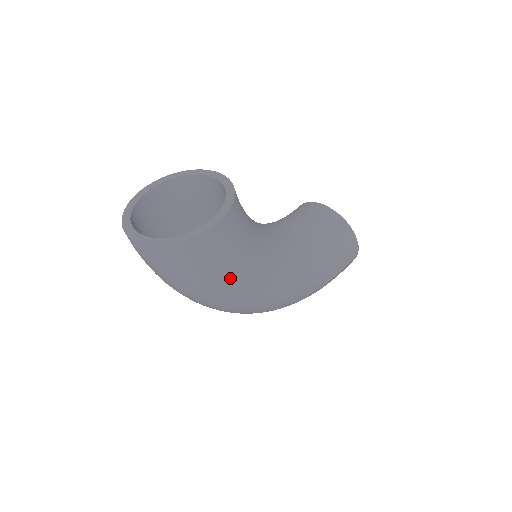
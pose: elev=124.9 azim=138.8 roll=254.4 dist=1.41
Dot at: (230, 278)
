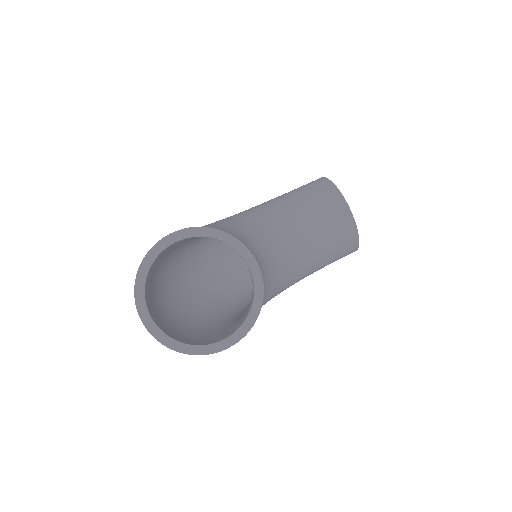
Dot at: occluded
